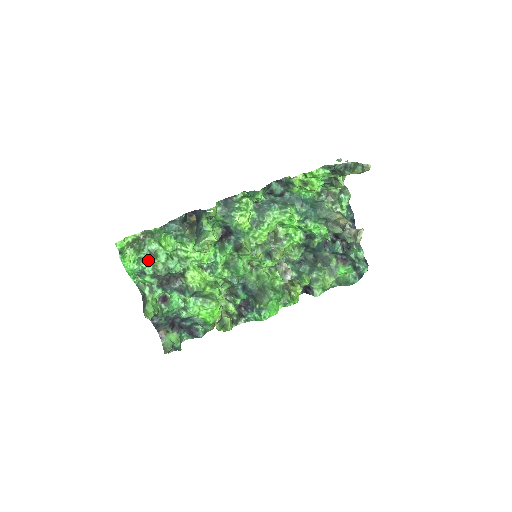
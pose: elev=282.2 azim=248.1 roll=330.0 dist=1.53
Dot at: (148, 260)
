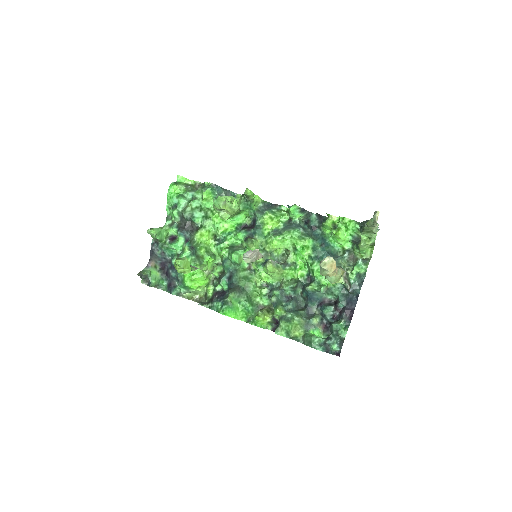
Dot at: (186, 199)
